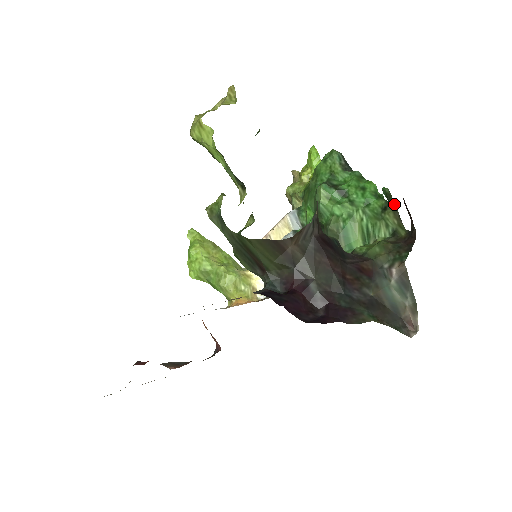
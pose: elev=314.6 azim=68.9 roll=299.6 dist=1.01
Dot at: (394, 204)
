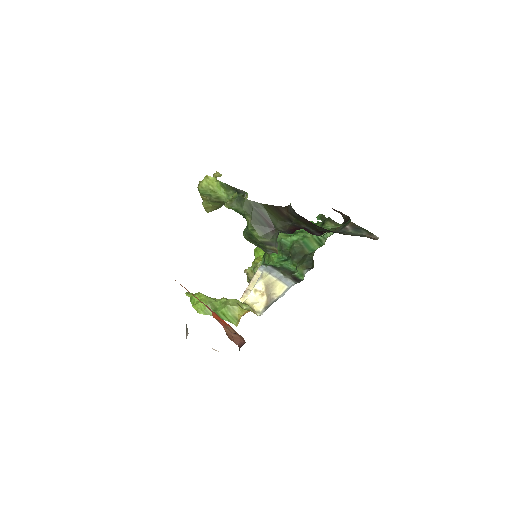
Dot at: (327, 218)
